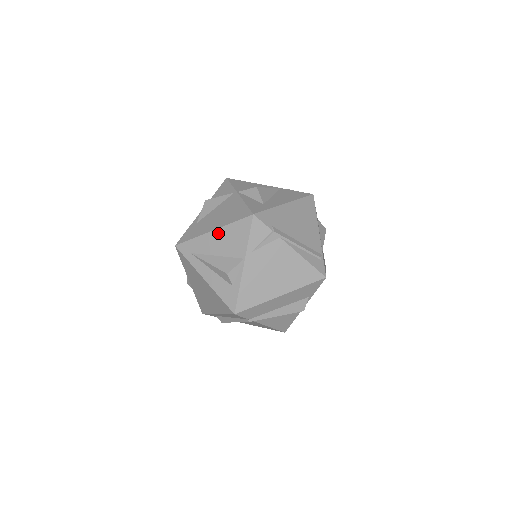
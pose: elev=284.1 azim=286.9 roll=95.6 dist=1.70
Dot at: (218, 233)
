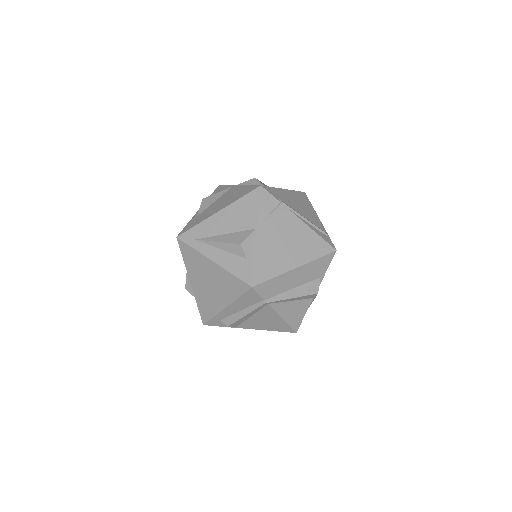
Dot at: (225, 212)
